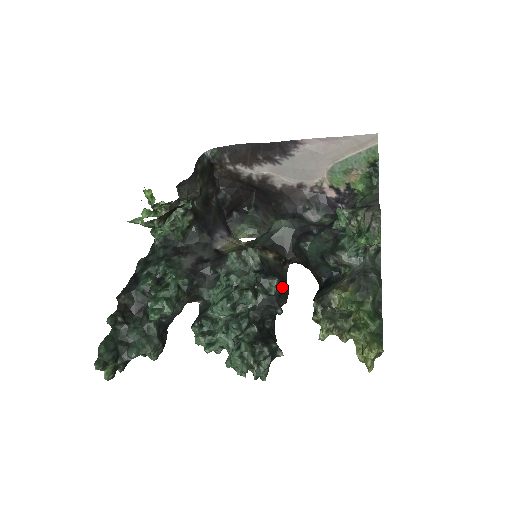
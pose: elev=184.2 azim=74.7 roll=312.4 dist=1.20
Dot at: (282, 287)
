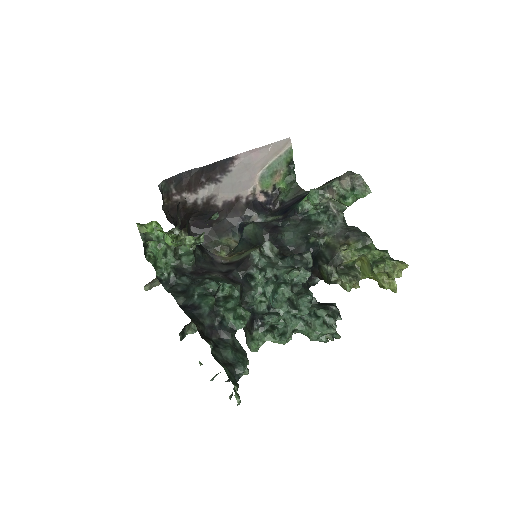
Dot at: occluded
